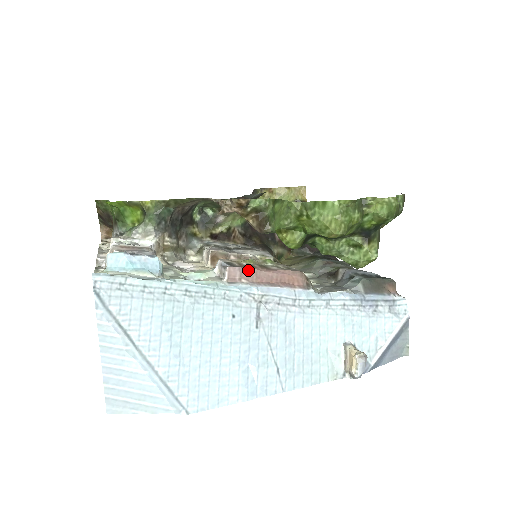
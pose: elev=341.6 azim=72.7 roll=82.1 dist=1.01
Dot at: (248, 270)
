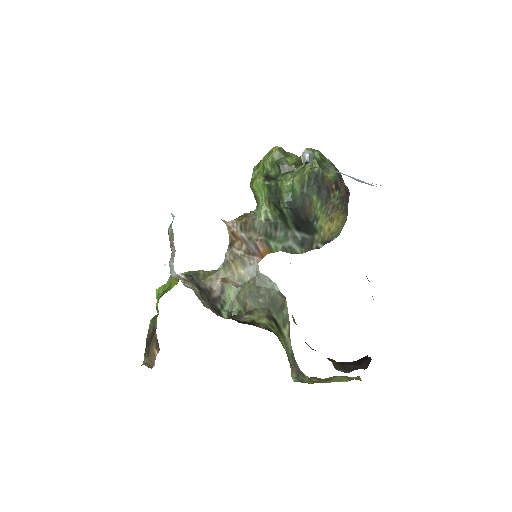
Dot at: occluded
